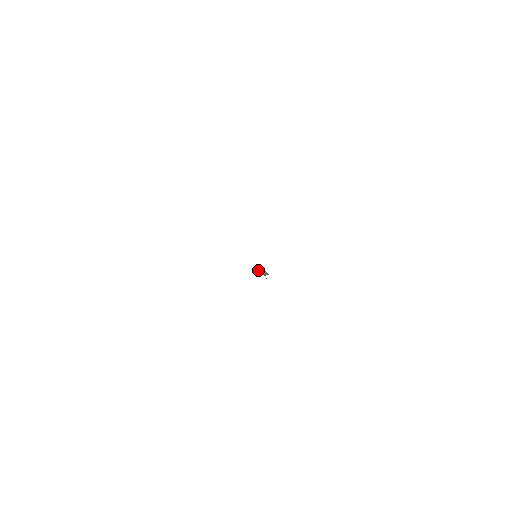
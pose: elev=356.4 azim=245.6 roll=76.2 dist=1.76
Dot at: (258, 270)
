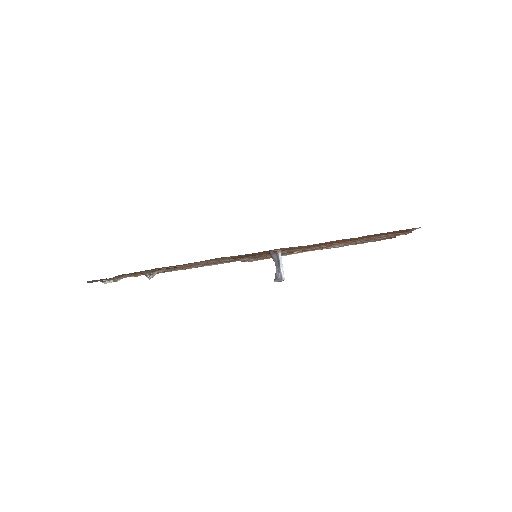
Dot at: (275, 281)
